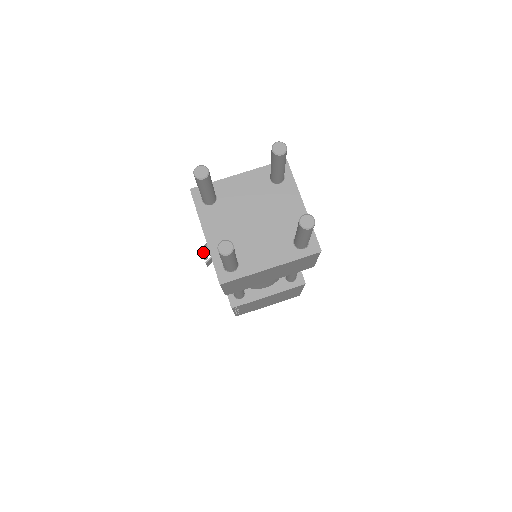
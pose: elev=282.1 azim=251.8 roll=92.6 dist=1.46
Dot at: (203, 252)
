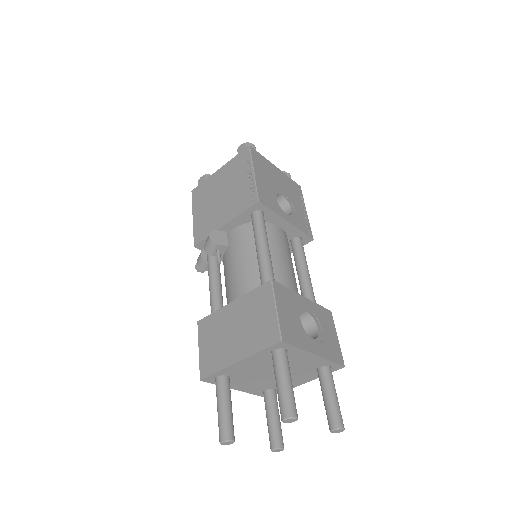
Dot at: (201, 271)
